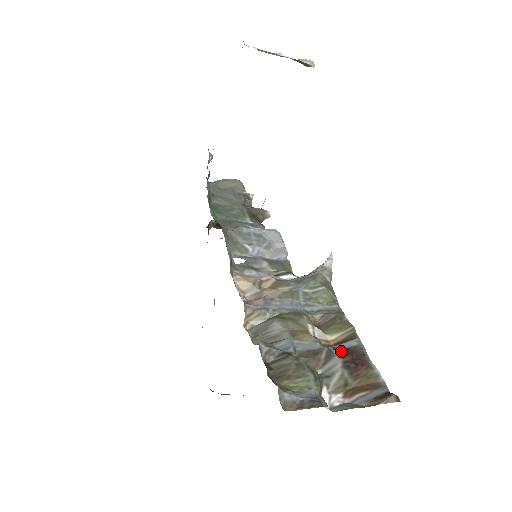
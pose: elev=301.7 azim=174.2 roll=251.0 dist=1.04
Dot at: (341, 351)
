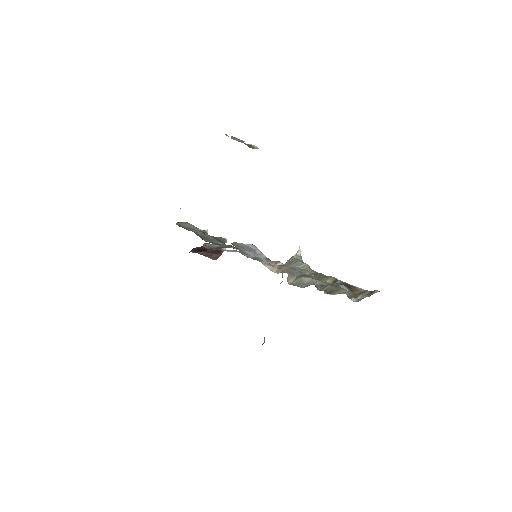
Dot at: occluded
